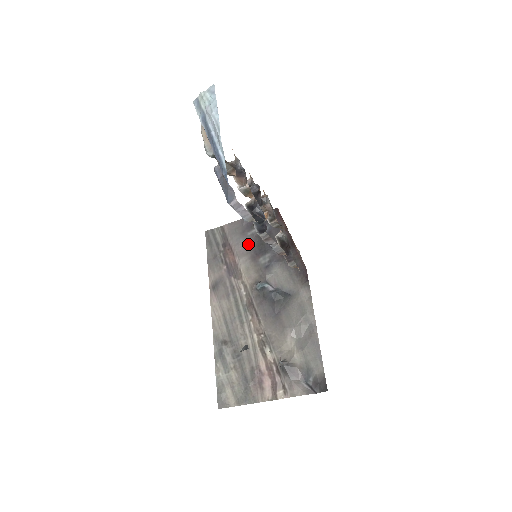
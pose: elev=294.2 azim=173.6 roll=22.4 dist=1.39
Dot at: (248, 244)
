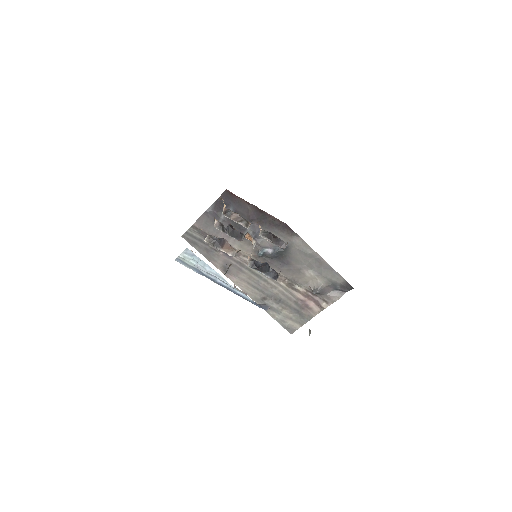
Dot at: occluded
